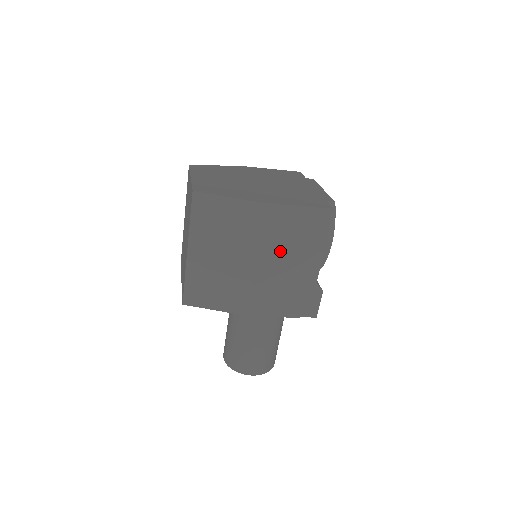
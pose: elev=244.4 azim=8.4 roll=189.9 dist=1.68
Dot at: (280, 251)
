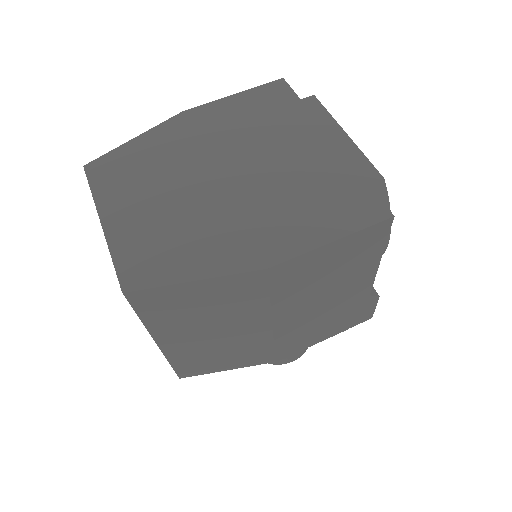
Dot at: (309, 297)
